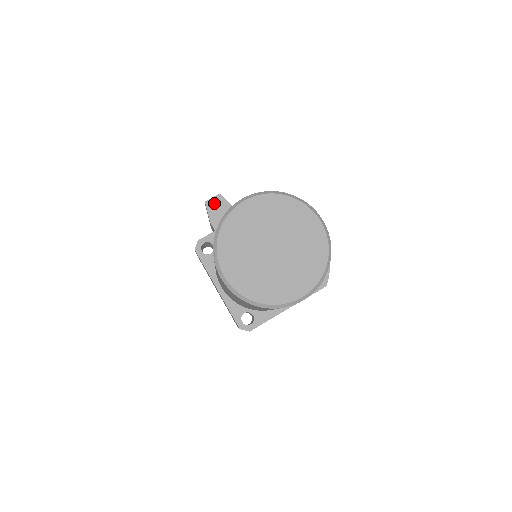
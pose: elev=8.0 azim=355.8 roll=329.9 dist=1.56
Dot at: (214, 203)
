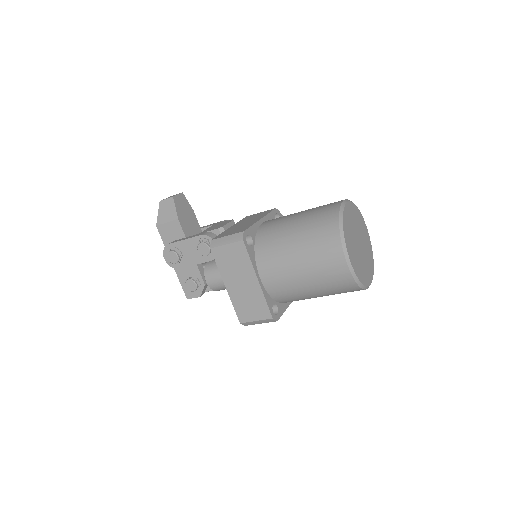
Dot at: (180, 200)
